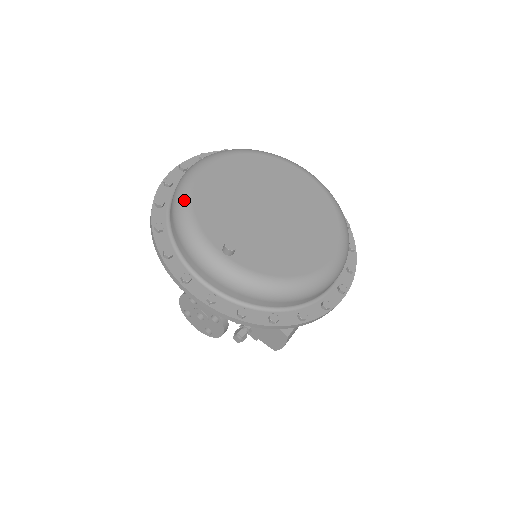
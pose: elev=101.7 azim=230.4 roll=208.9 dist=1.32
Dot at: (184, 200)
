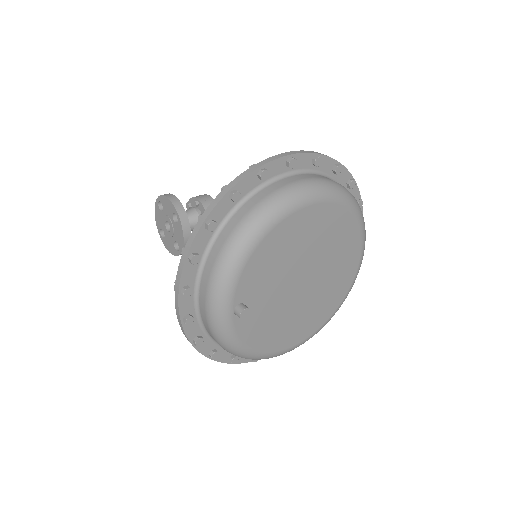
Dot at: (256, 235)
